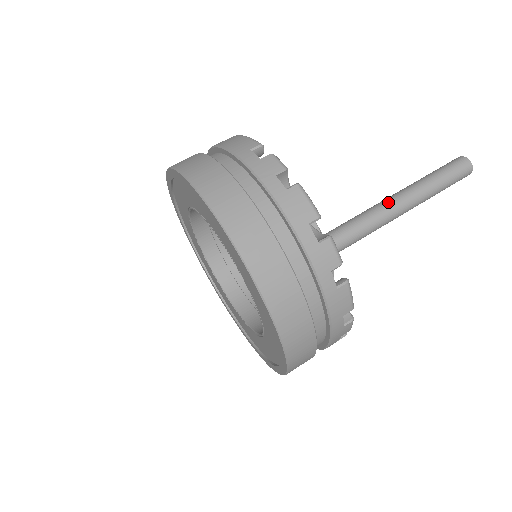
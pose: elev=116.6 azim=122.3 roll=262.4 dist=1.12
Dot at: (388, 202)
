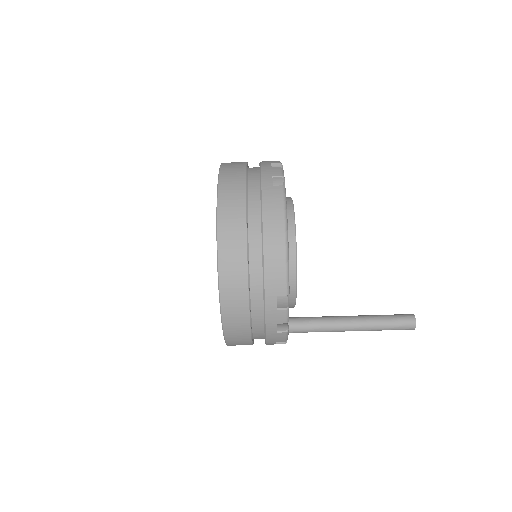
Dot at: (341, 328)
